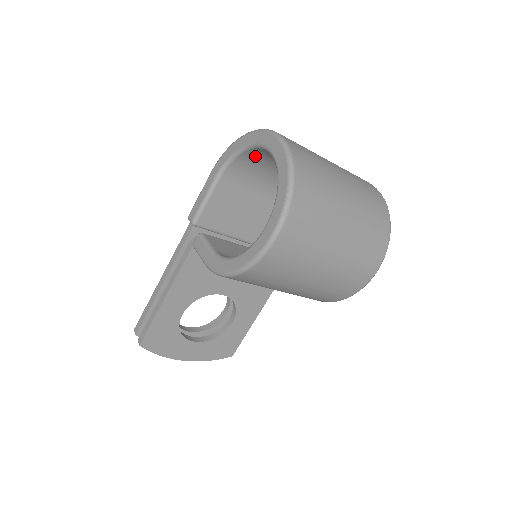
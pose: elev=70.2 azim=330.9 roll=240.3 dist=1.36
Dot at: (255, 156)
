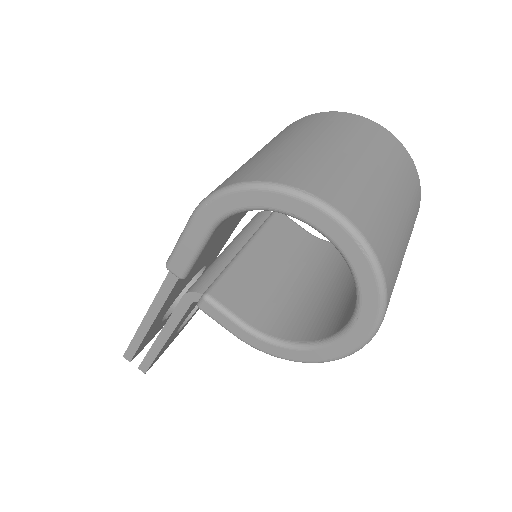
Dot at: occluded
